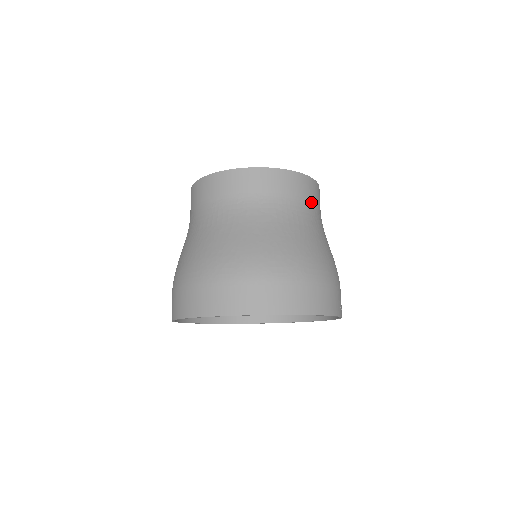
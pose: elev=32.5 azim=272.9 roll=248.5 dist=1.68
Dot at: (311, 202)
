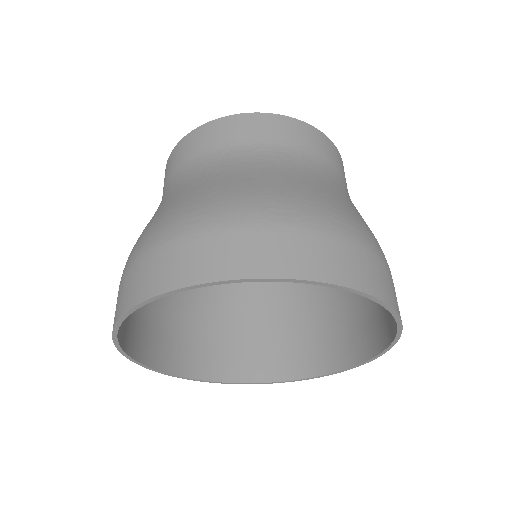
Dot at: (333, 166)
